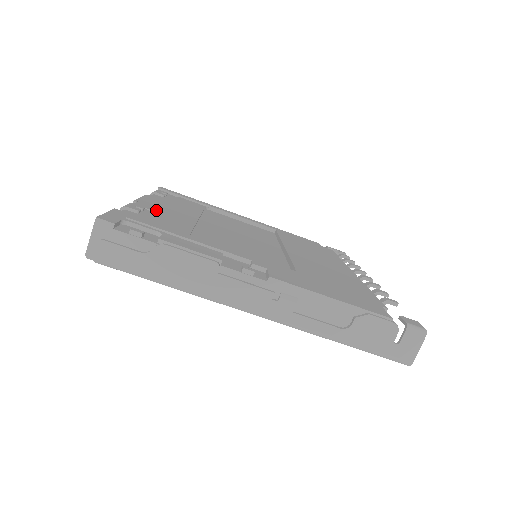
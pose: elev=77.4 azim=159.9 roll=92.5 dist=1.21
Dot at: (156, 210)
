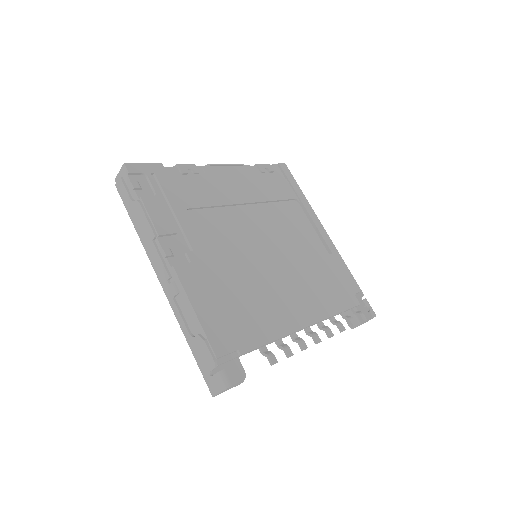
Dot at: (213, 179)
